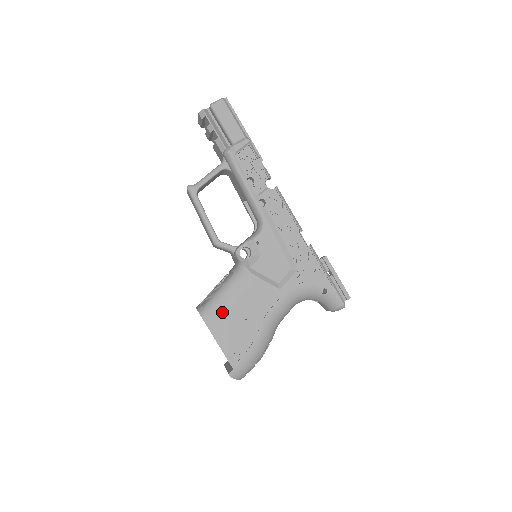
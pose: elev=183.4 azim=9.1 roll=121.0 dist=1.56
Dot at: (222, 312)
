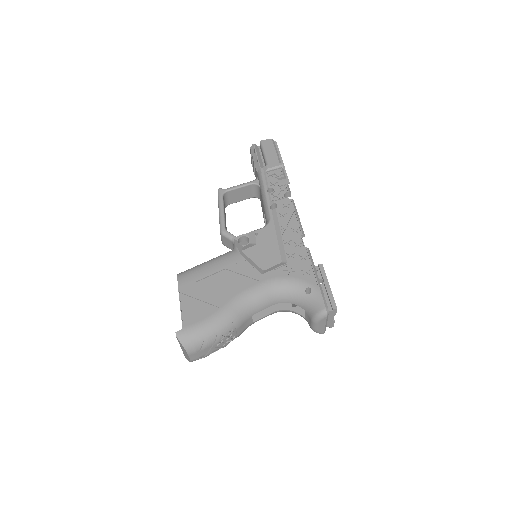
Dot at: (198, 276)
